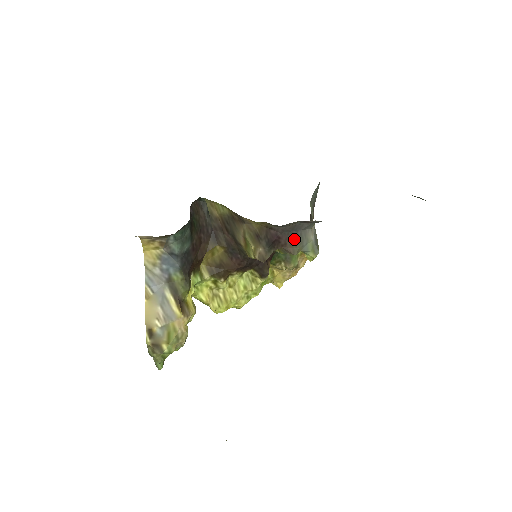
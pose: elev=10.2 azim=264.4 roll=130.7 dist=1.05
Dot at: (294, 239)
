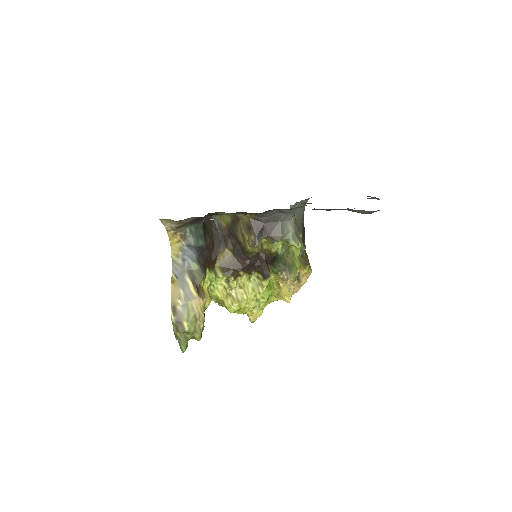
Dot at: (277, 229)
